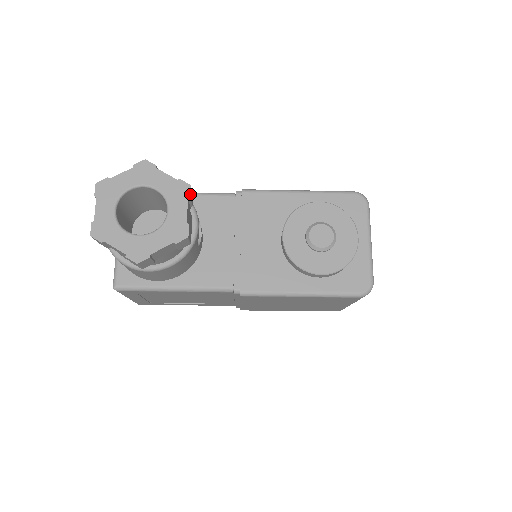
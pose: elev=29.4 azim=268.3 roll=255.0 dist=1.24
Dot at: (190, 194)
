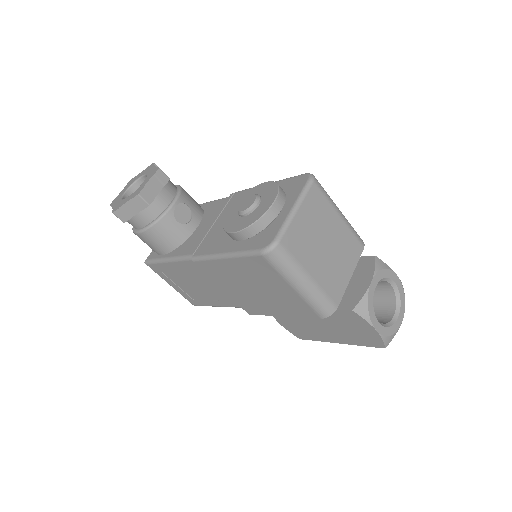
Dot at: (156, 172)
